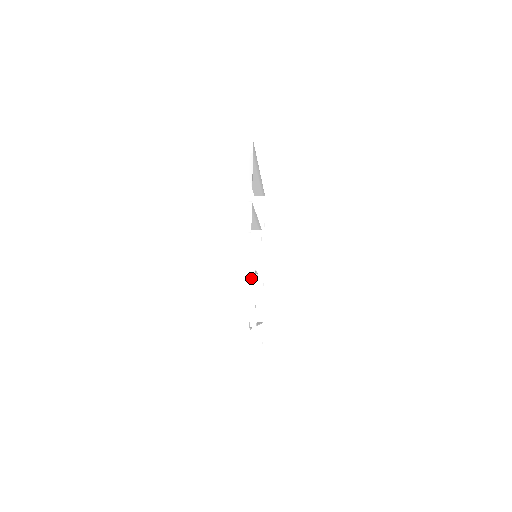
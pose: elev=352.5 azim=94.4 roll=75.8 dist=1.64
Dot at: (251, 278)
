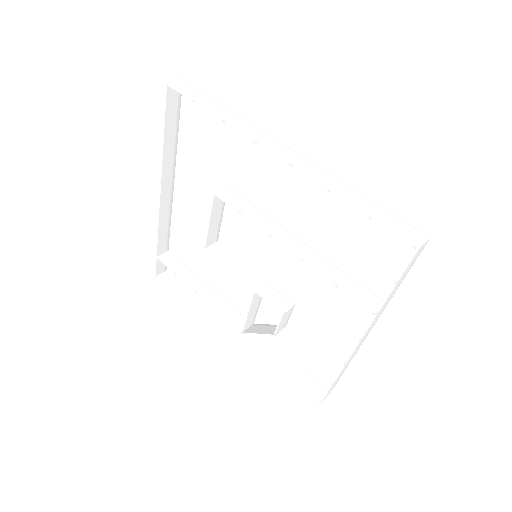
Dot at: (289, 314)
